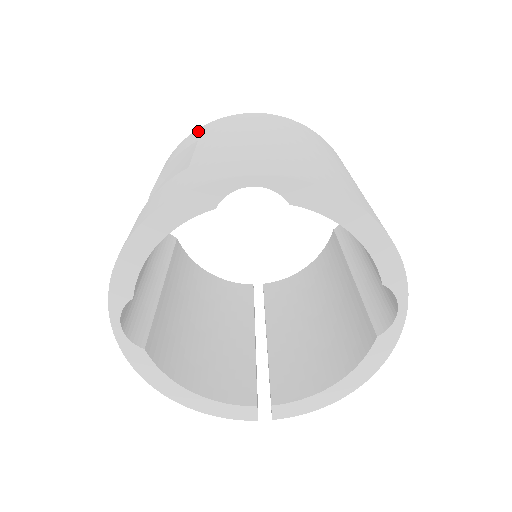
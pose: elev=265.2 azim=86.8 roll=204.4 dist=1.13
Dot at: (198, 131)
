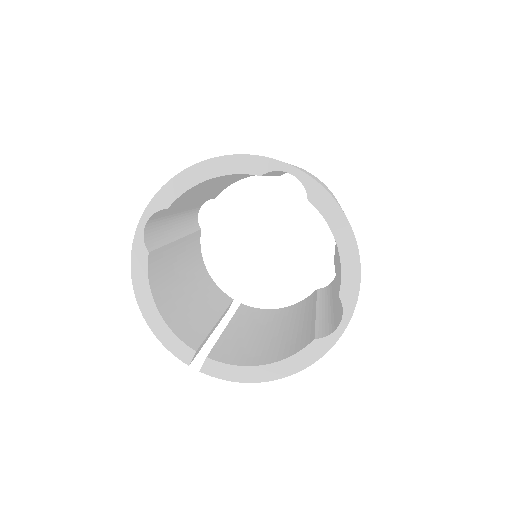
Dot at: occluded
